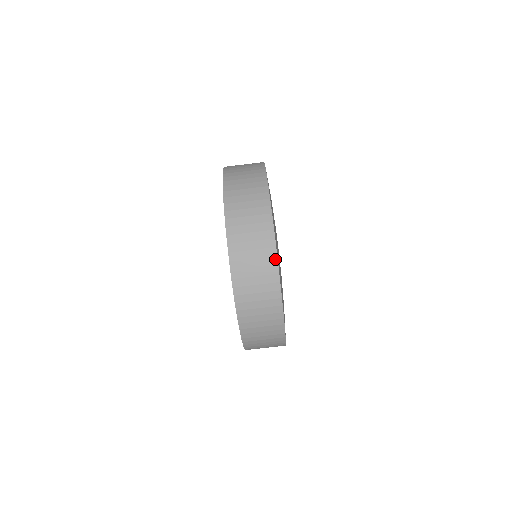
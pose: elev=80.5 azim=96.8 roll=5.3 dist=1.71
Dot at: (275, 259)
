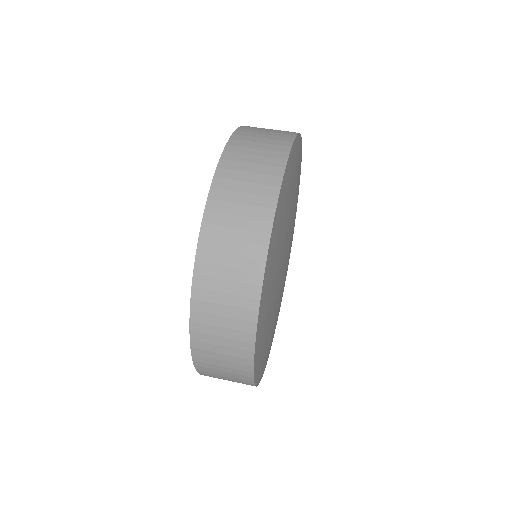
Dot at: (271, 212)
